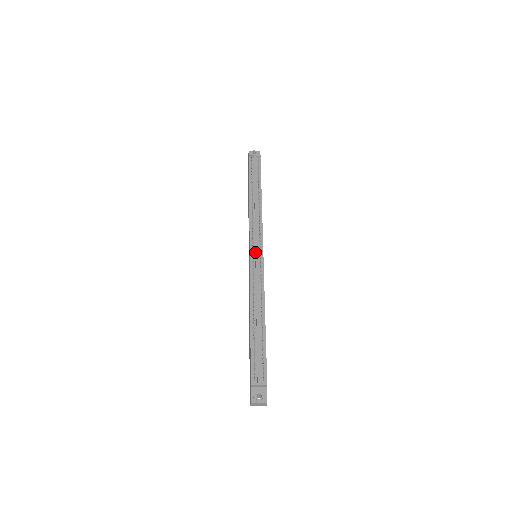
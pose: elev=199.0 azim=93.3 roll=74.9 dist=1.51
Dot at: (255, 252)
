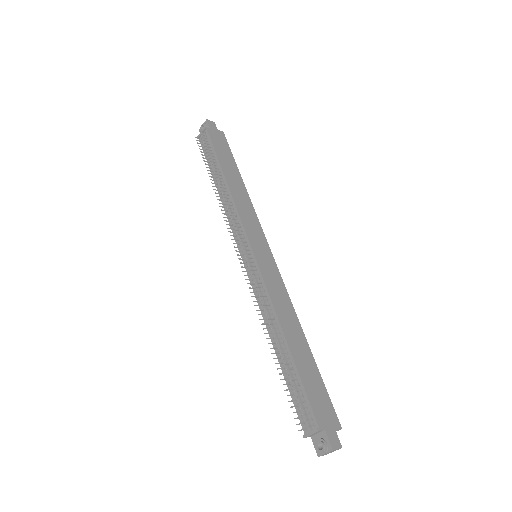
Dot at: (245, 259)
